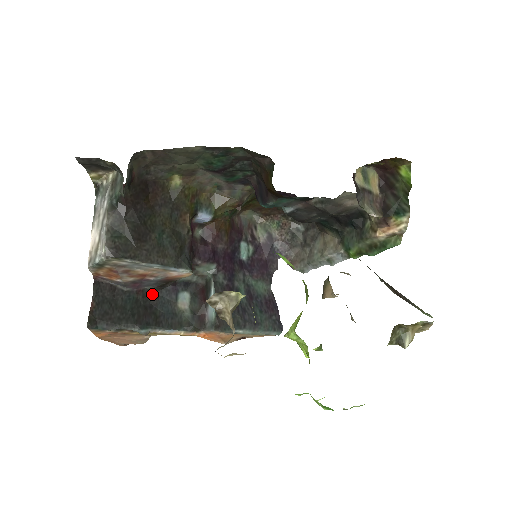
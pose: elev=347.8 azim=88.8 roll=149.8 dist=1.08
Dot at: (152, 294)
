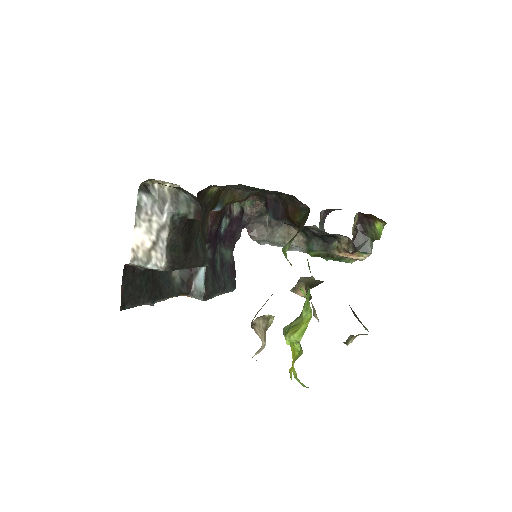
Dot at: occluded
